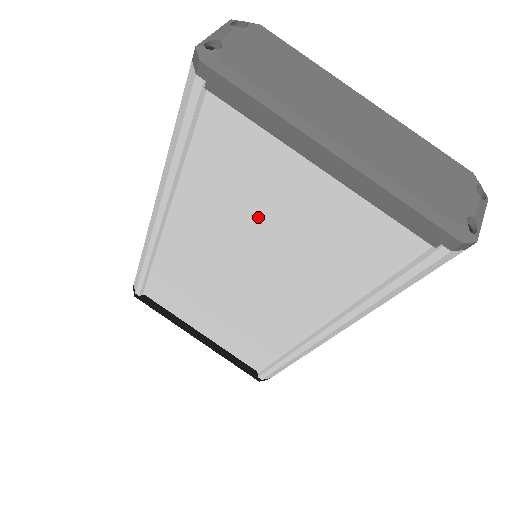
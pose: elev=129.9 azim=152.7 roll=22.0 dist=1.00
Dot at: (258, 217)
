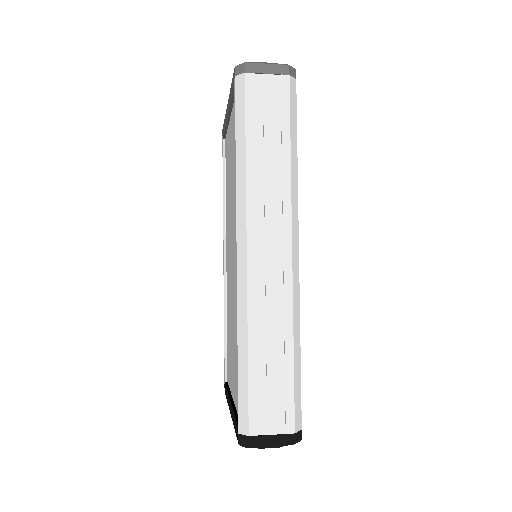
Dot at: (230, 186)
